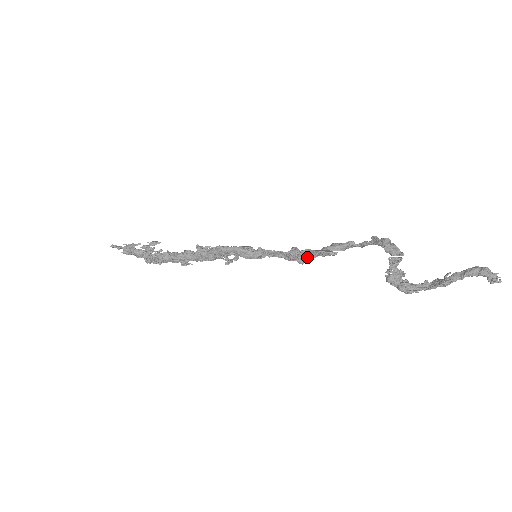
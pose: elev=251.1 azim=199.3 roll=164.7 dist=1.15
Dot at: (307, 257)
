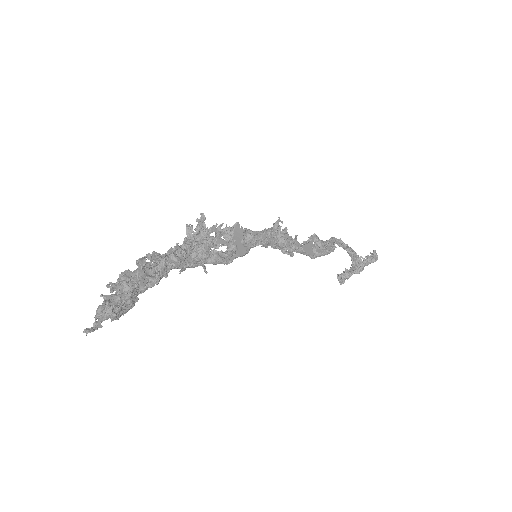
Dot at: (291, 240)
